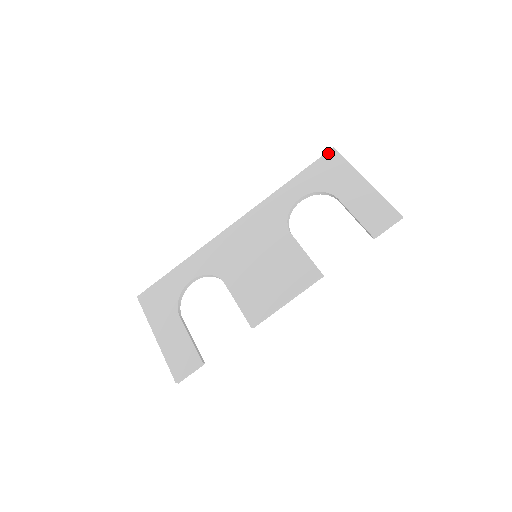
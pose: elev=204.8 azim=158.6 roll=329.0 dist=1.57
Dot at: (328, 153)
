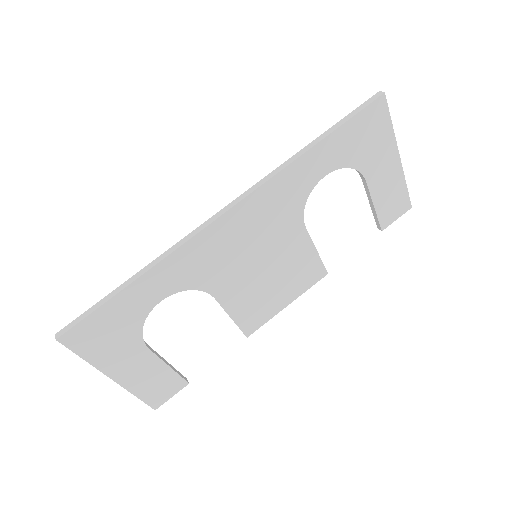
Dot at: (376, 103)
